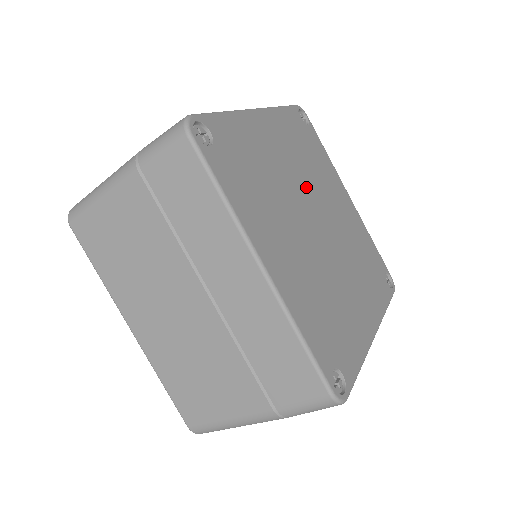
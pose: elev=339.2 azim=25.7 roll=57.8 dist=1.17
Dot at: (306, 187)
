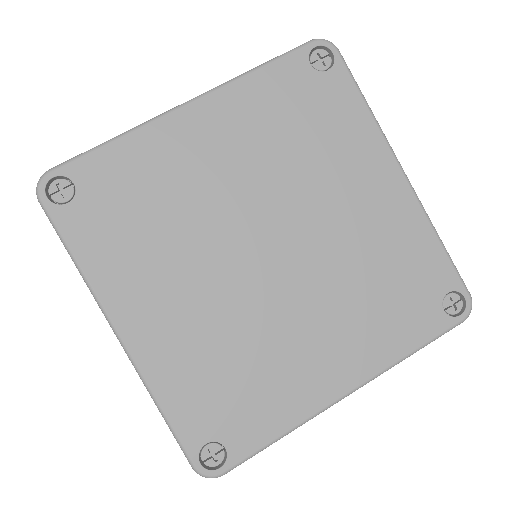
Dot at: (265, 196)
